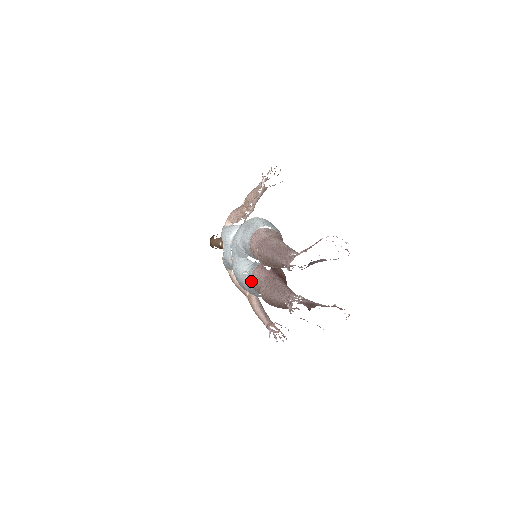
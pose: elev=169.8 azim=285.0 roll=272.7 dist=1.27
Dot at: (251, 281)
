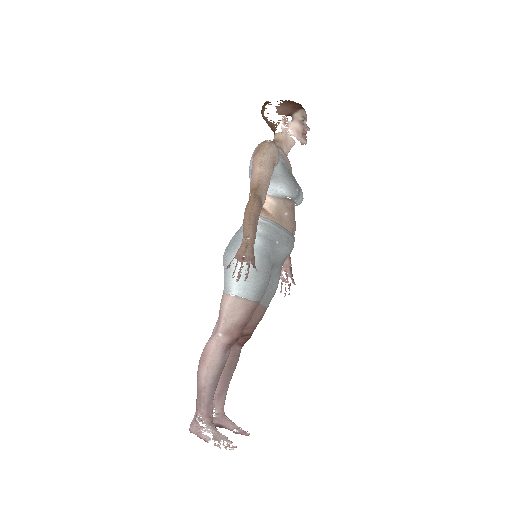
Dot at: occluded
